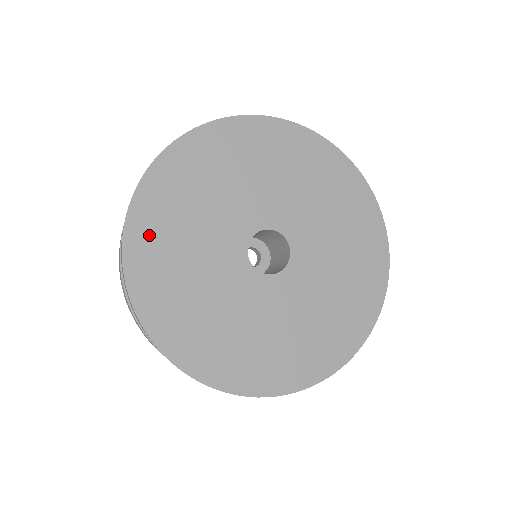
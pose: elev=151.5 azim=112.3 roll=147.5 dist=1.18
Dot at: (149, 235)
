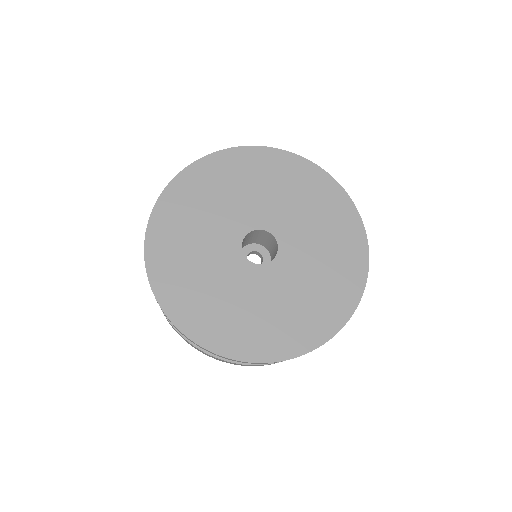
Dot at: (165, 262)
